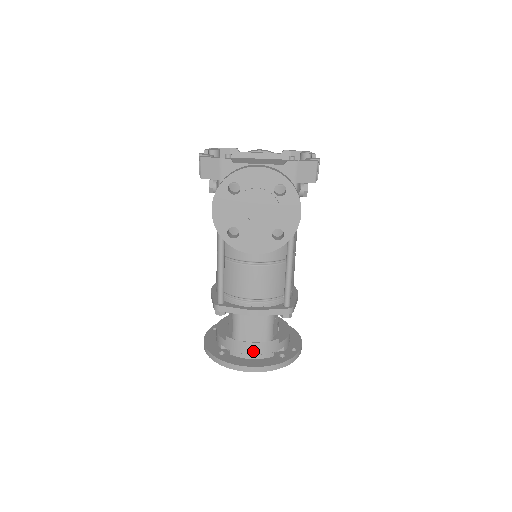
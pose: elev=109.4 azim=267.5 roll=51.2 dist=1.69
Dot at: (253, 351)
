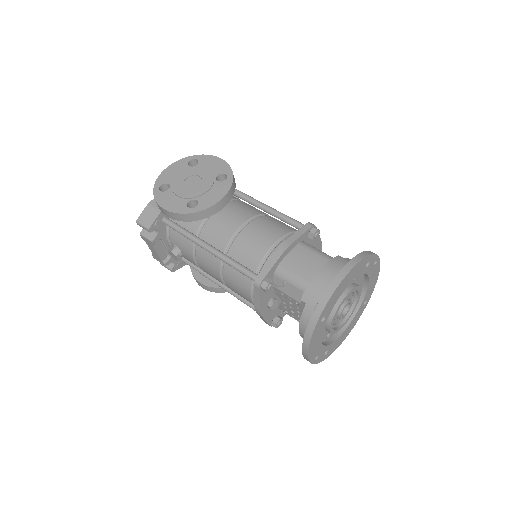
Dot at: (330, 275)
